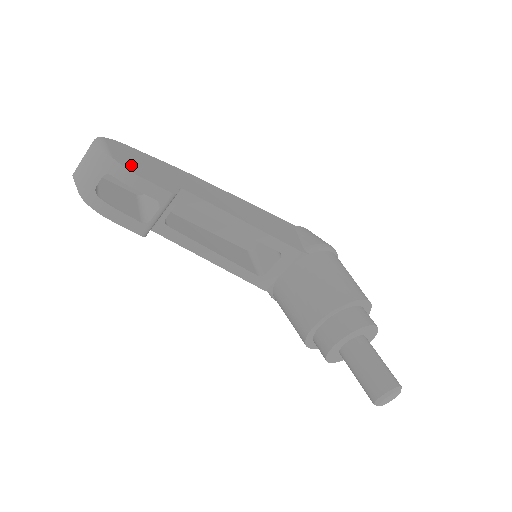
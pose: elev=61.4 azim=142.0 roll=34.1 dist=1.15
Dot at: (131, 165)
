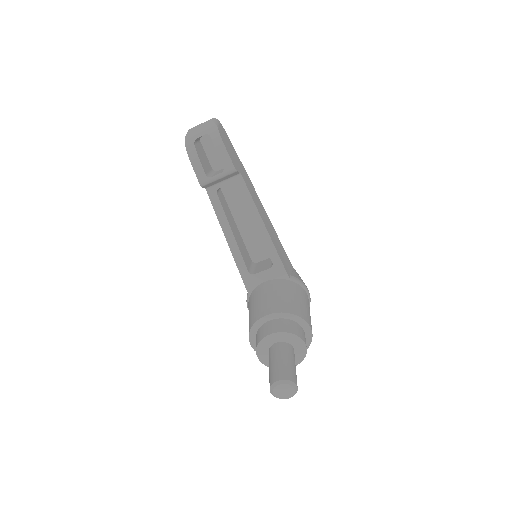
Dot at: (224, 139)
